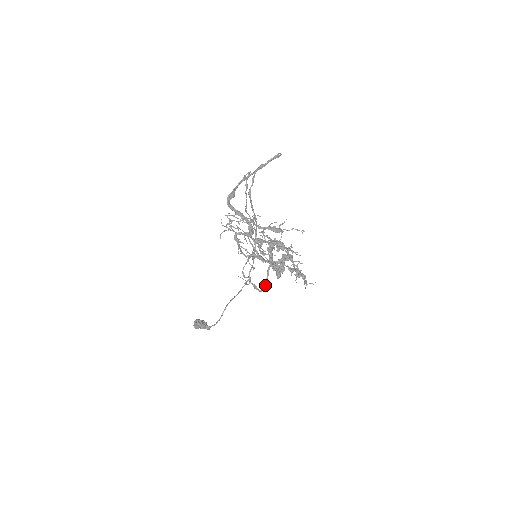
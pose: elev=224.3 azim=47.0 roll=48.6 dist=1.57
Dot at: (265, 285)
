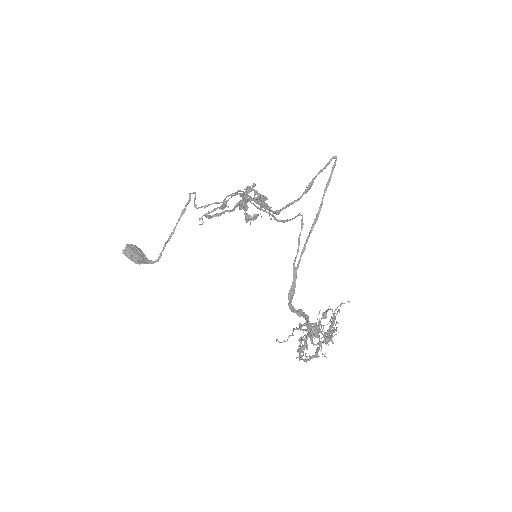
Dot at: (221, 214)
